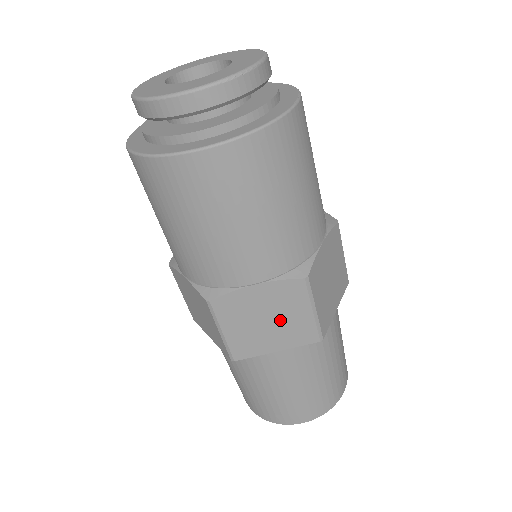
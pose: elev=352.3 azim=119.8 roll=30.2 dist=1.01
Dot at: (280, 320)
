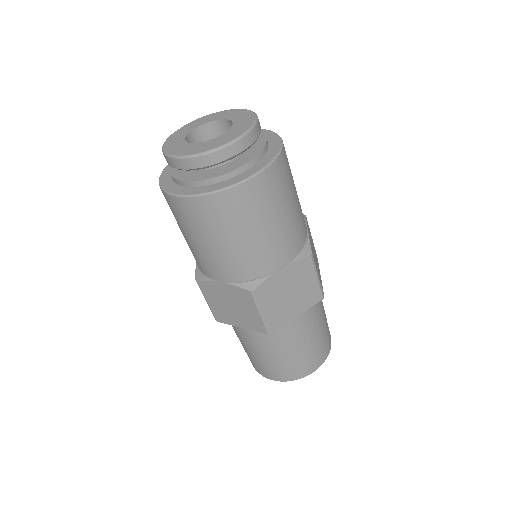
Dot at: (240, 310)
